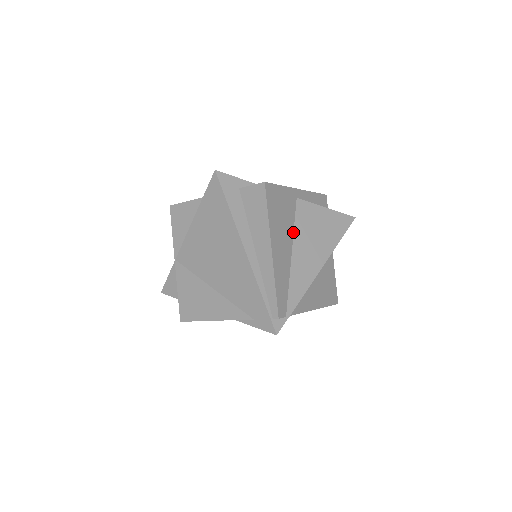
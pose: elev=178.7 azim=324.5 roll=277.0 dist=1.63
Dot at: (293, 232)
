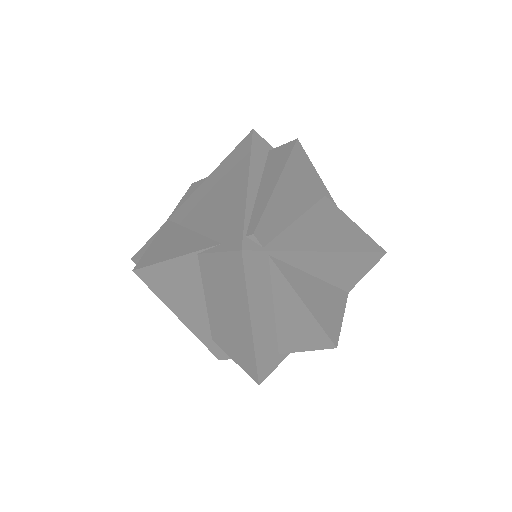
Dot at: (309, 208)
